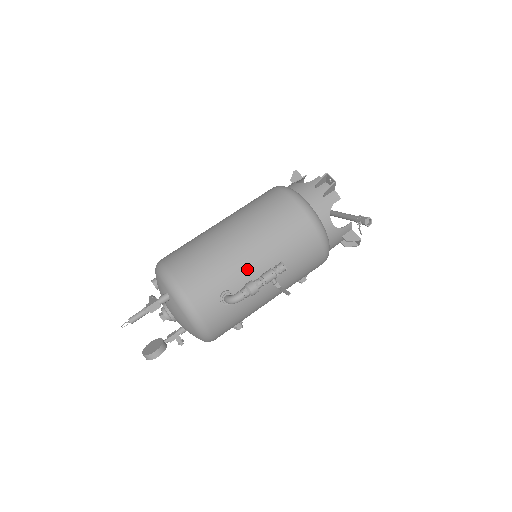
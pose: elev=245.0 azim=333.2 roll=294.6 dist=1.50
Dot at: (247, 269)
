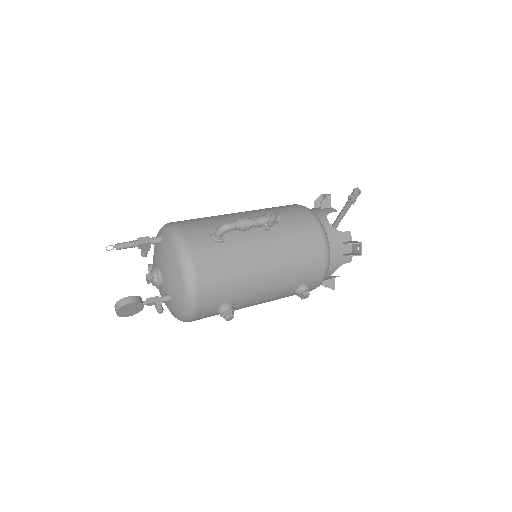
Dot at: occluded
